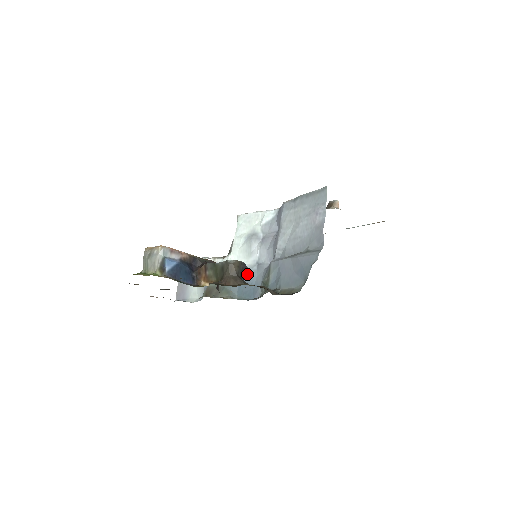
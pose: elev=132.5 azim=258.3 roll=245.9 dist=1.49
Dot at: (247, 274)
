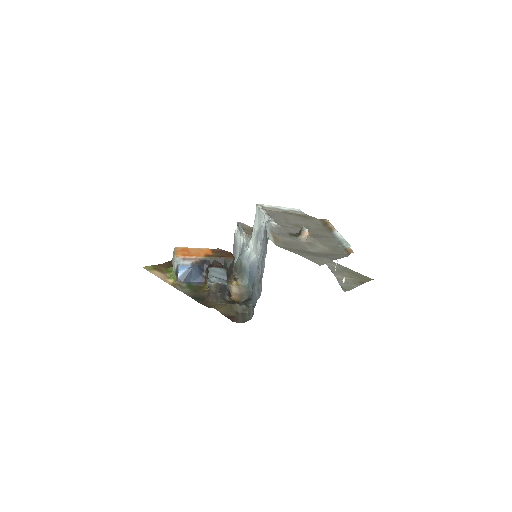
Dot at: (253, 267)
